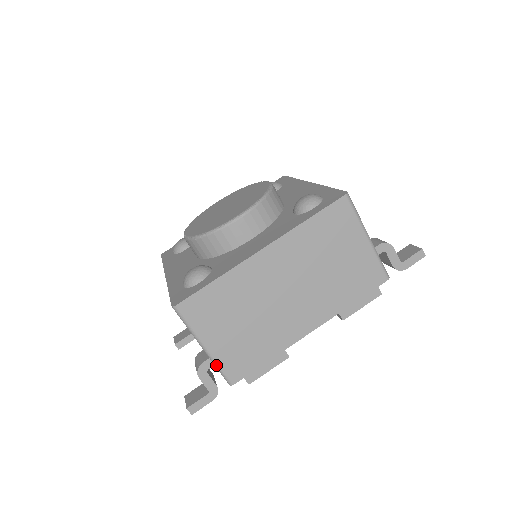
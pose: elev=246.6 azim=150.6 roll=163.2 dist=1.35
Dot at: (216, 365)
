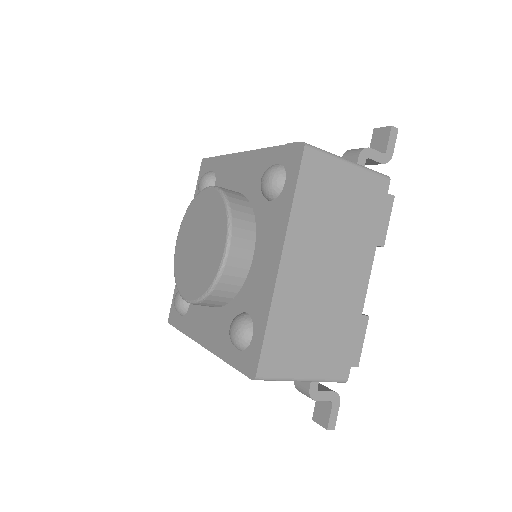
Dot at: (323, 381)
